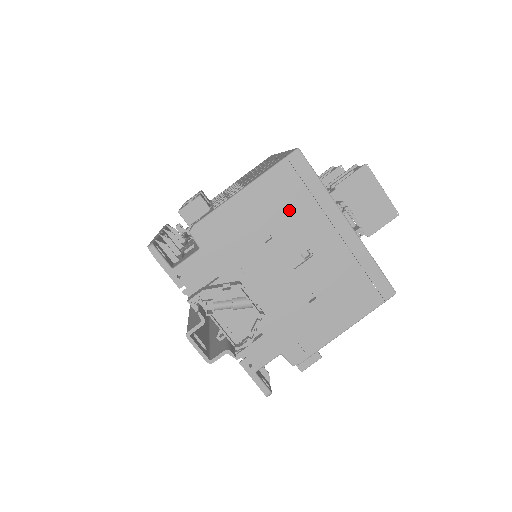
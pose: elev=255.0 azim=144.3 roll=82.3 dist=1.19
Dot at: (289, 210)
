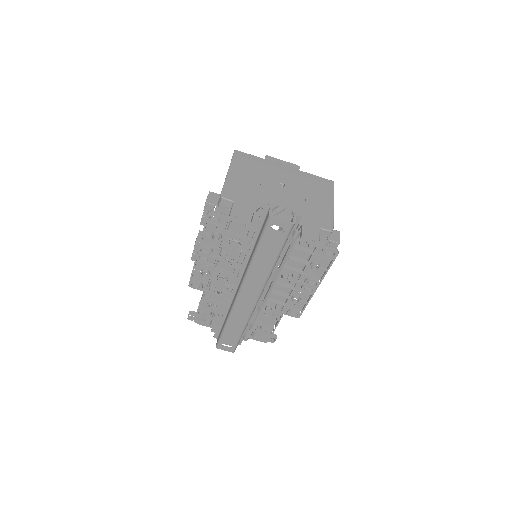
Dot at: (256, 171)
